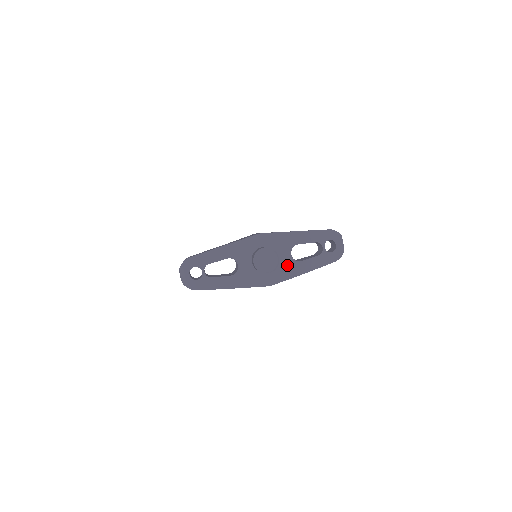
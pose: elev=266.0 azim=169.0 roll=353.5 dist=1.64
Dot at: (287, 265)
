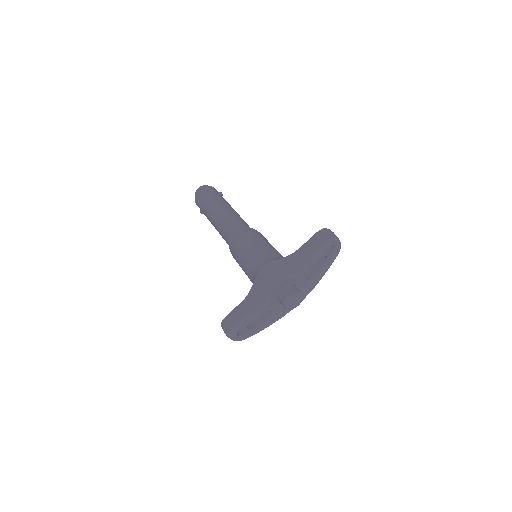
Dot at: (306, 286)
